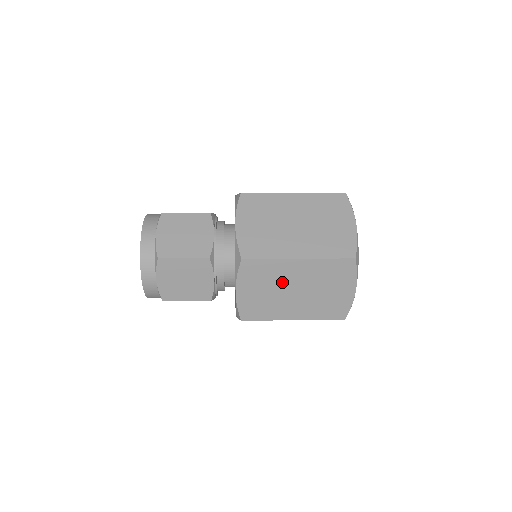
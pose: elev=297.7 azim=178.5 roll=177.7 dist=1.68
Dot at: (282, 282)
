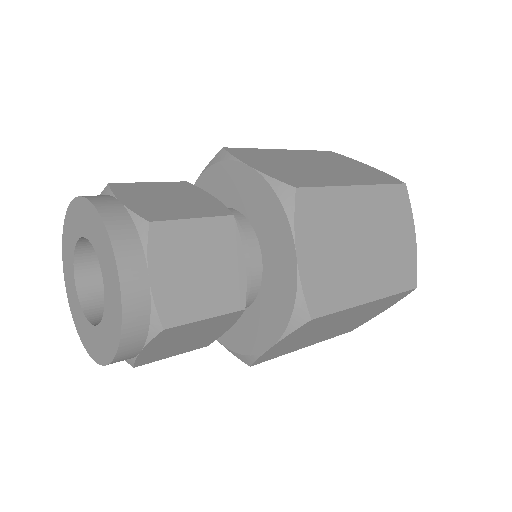
Dot at: (347, 229)
